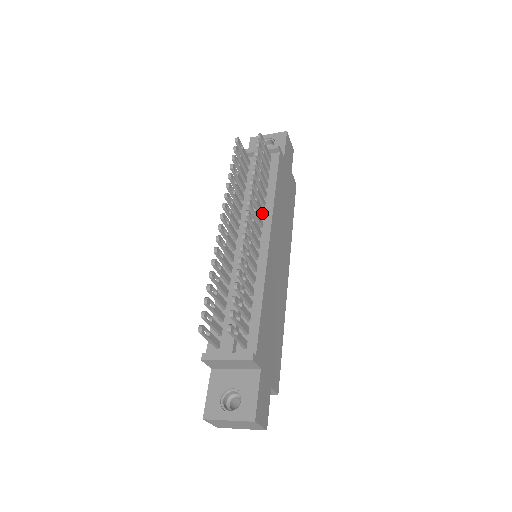
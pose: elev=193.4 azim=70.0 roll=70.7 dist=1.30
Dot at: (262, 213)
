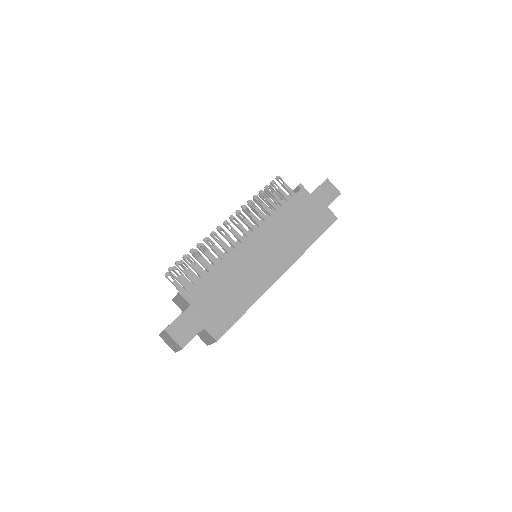
Dot at: (258, 223)
